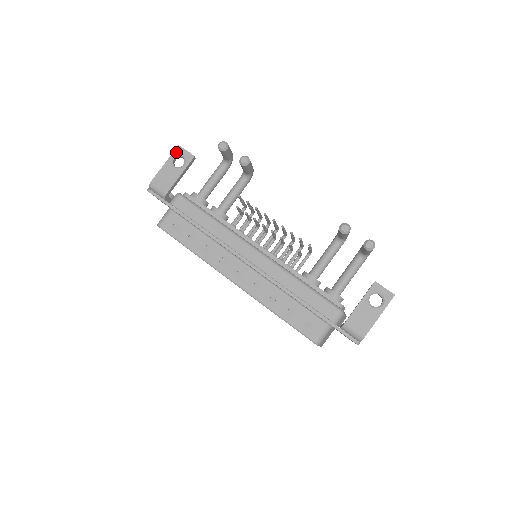
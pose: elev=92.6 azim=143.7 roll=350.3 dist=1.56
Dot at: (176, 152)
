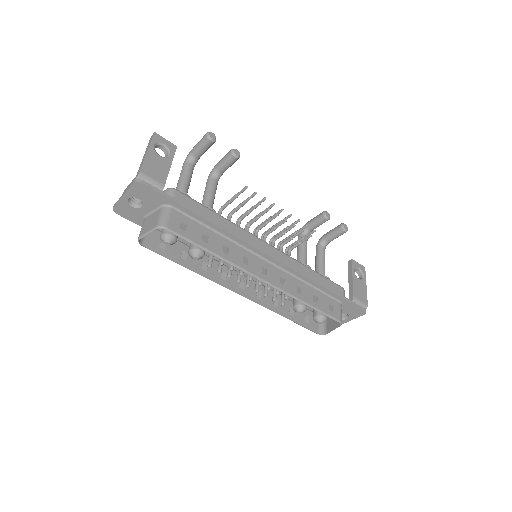
Dot at: (155, 139)
